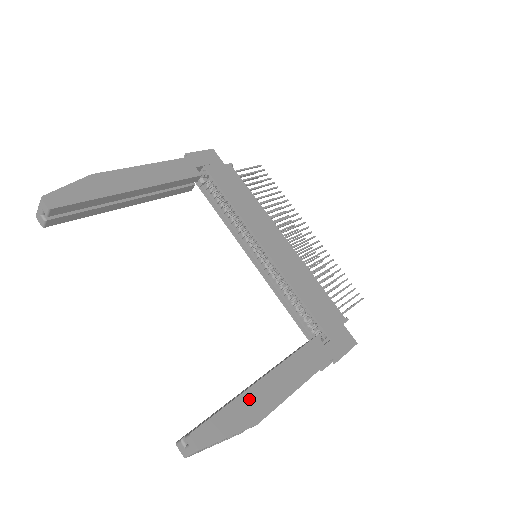
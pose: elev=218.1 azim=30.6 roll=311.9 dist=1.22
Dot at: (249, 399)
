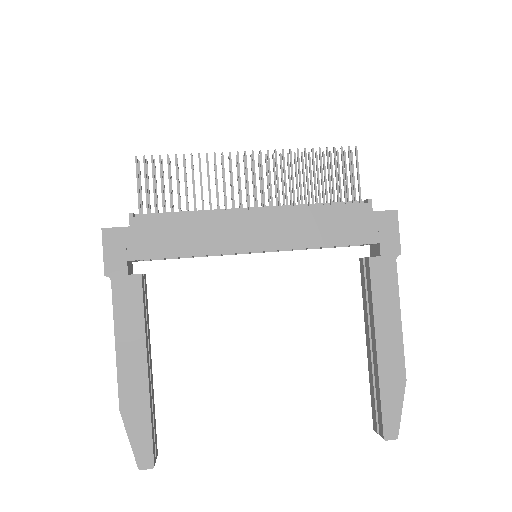
Dot at: (386, 375)
